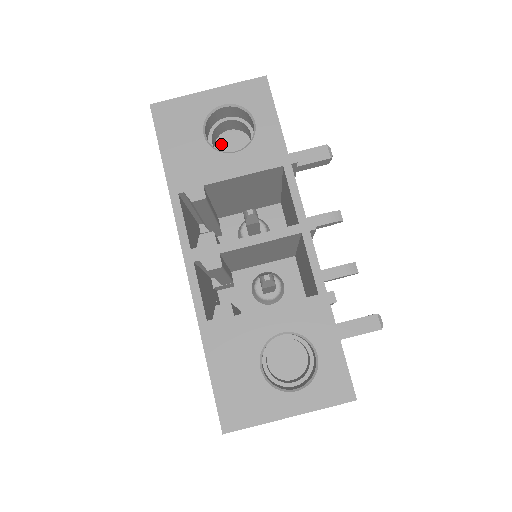
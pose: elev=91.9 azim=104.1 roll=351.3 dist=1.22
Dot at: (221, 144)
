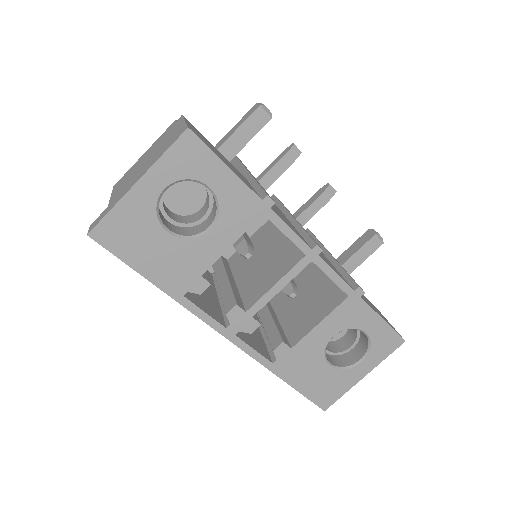
Dot at: (170, 199)
